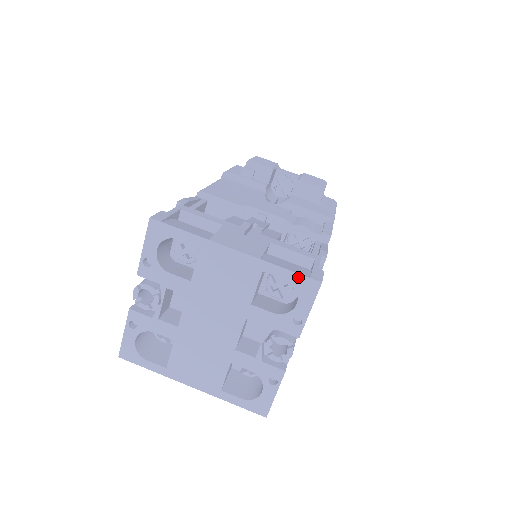
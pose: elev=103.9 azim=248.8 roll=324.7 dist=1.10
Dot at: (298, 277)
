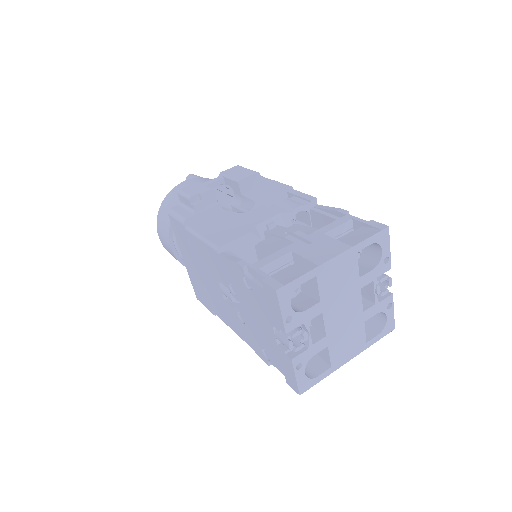
Dot at: (376, 236)
